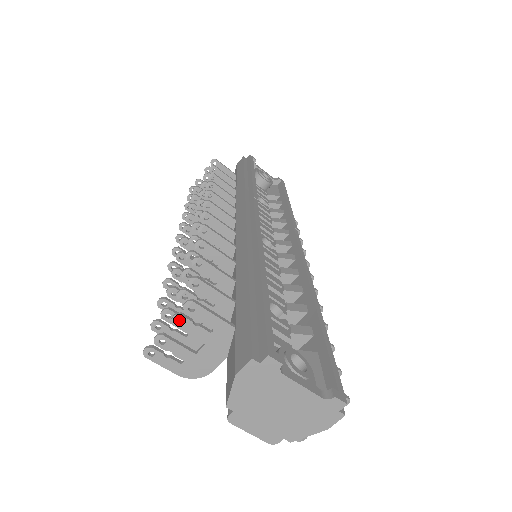
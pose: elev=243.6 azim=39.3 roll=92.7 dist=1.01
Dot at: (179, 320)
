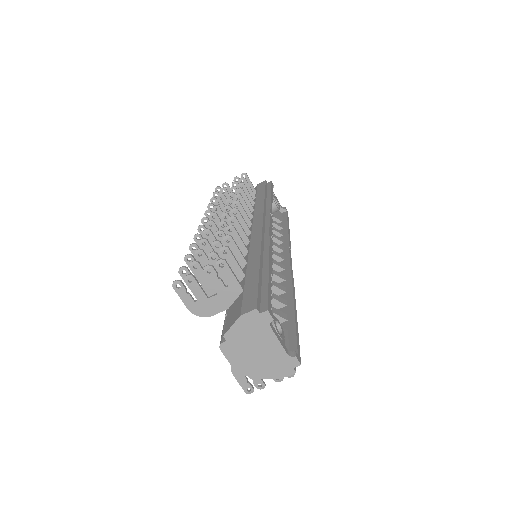
Dot at: (201, 273)
